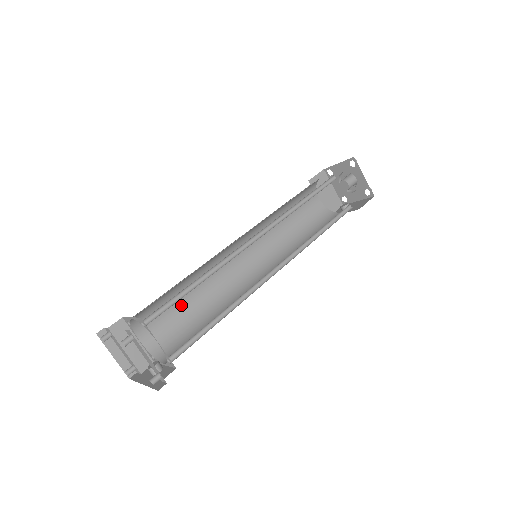
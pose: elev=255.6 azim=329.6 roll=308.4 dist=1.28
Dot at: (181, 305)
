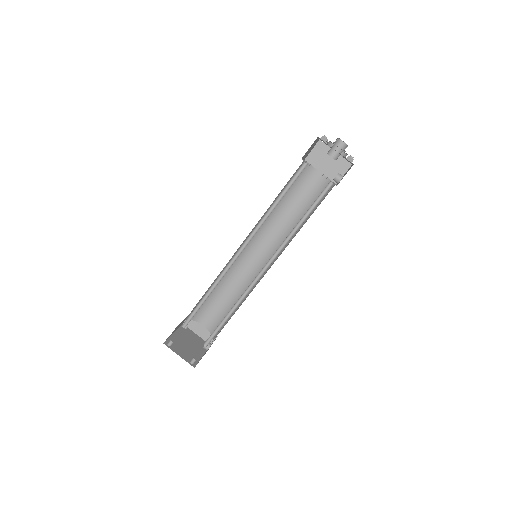
Dot at: (222, 299)
